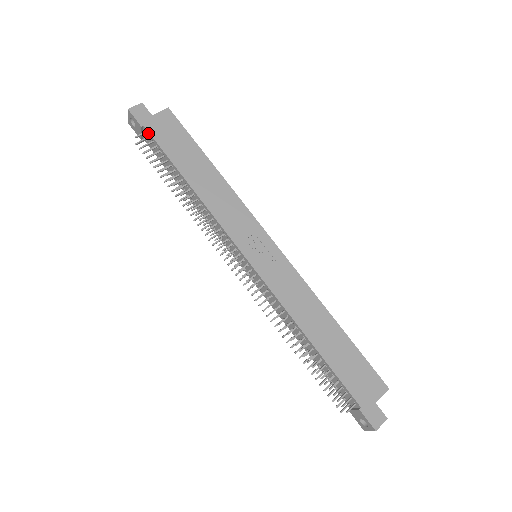
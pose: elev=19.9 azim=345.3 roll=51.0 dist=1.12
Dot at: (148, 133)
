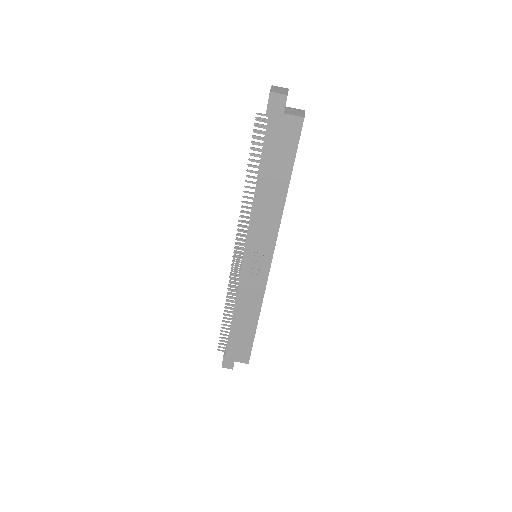
Dot at: (267, 124)
